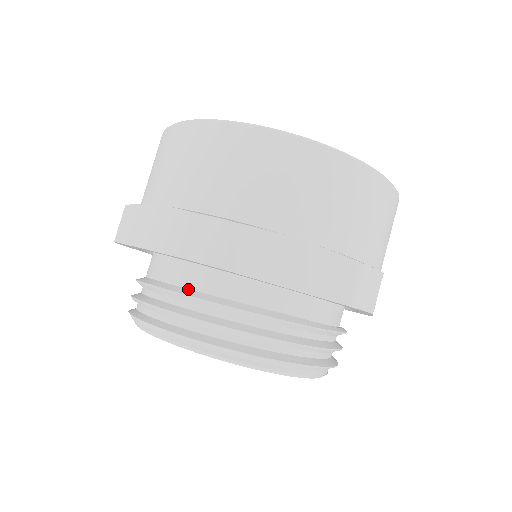
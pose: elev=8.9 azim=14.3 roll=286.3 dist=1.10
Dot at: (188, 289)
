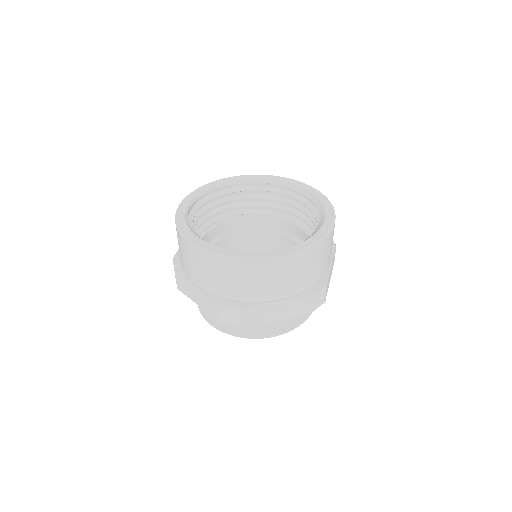
Dot at: occluded
